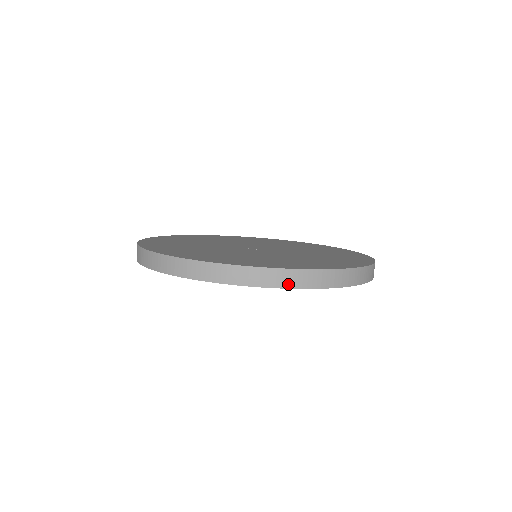
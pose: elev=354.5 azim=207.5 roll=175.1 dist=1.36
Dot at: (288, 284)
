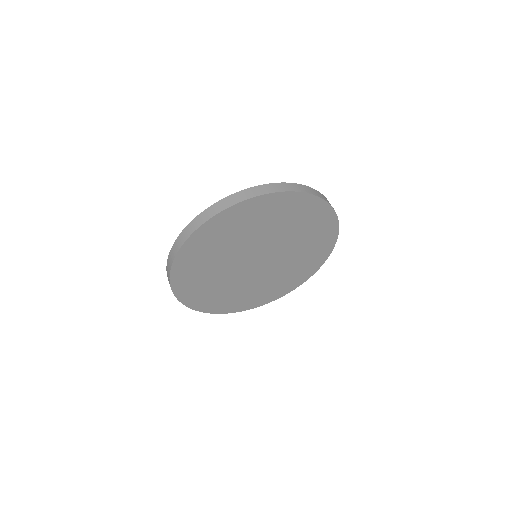
Dot at: (244, 198)
